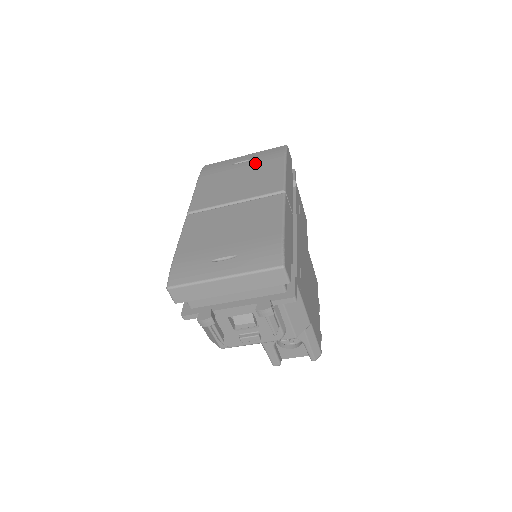
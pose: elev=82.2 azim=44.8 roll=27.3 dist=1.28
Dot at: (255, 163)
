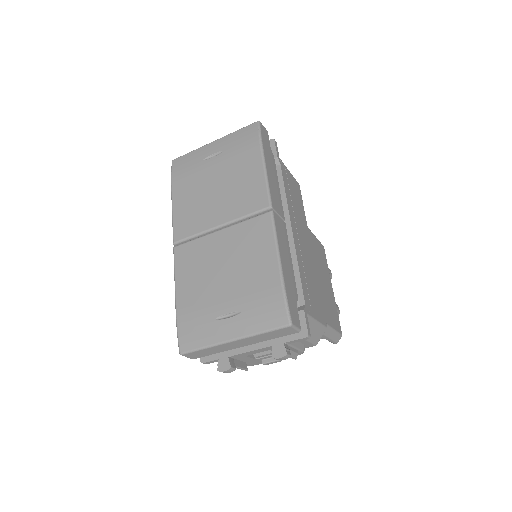
Dot at: (229, 158)
